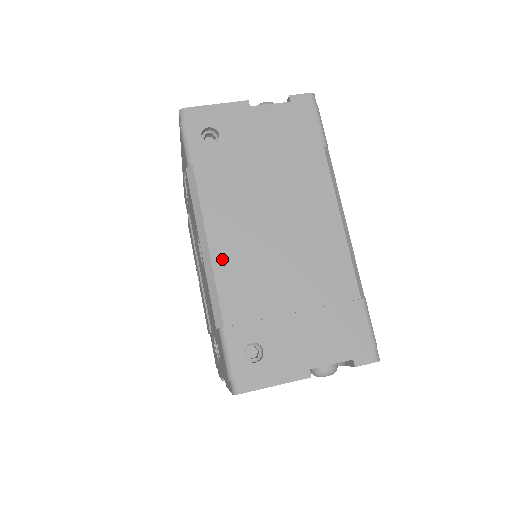
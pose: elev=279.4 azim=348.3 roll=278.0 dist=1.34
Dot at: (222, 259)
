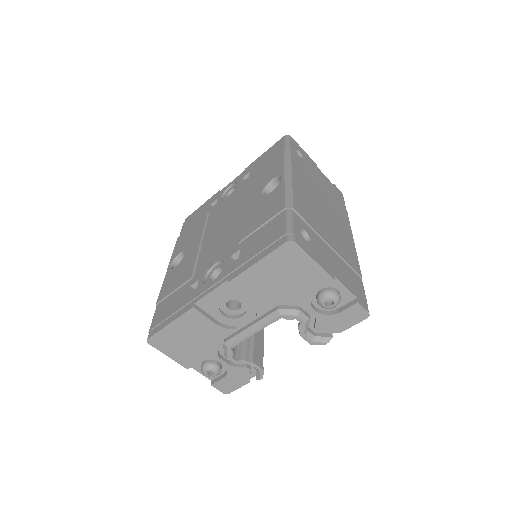
Dot at: (298, 188)
